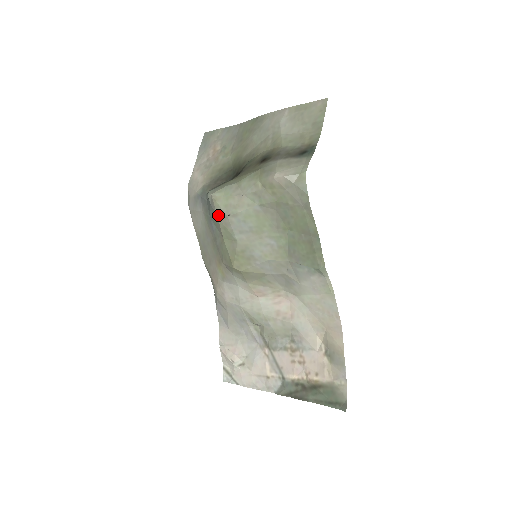
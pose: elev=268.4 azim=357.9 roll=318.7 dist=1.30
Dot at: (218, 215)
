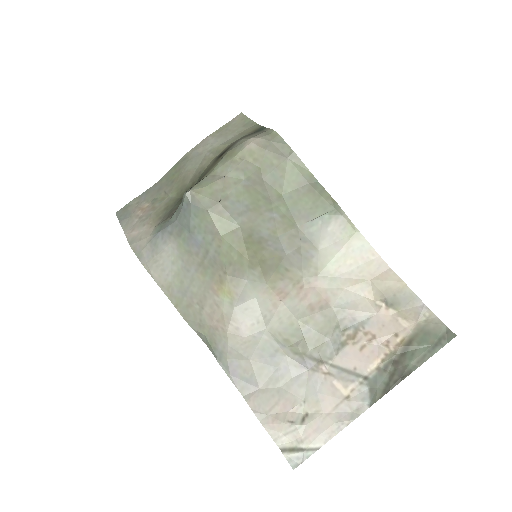
Dot at: (207, 207)
